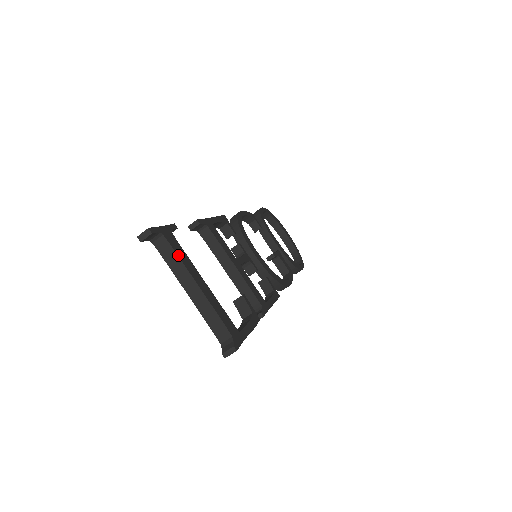
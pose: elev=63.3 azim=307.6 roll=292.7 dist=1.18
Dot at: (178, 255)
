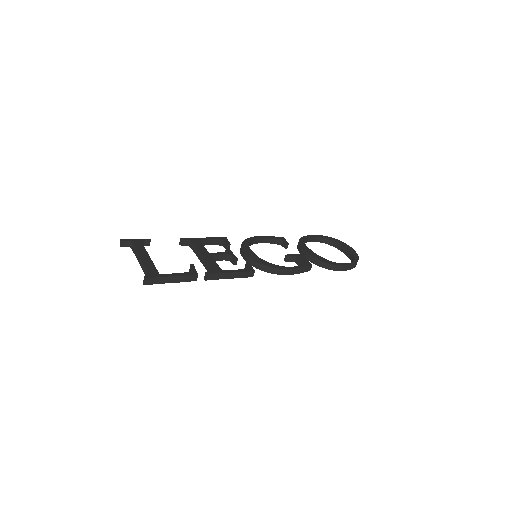
Dot at: (136, 247)
